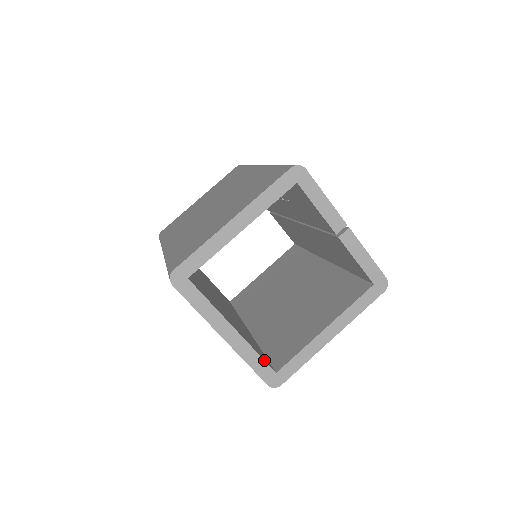
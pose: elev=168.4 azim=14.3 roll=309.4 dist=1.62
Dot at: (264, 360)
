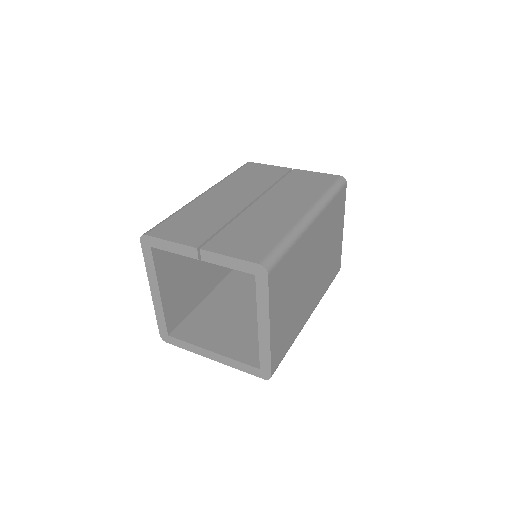
Dot at: (245, 364)
